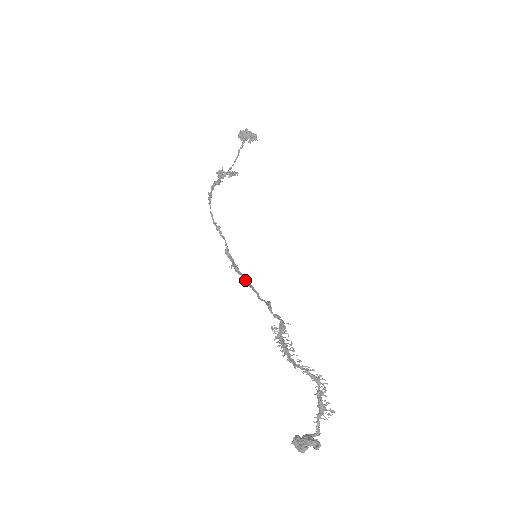
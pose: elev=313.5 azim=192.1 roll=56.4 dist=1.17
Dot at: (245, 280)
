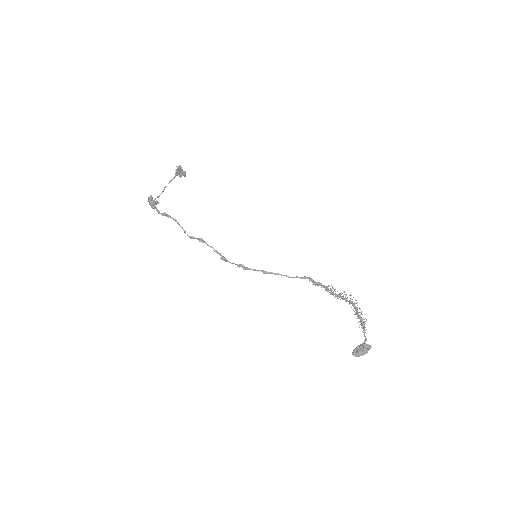
Dot at: (264, 271)
